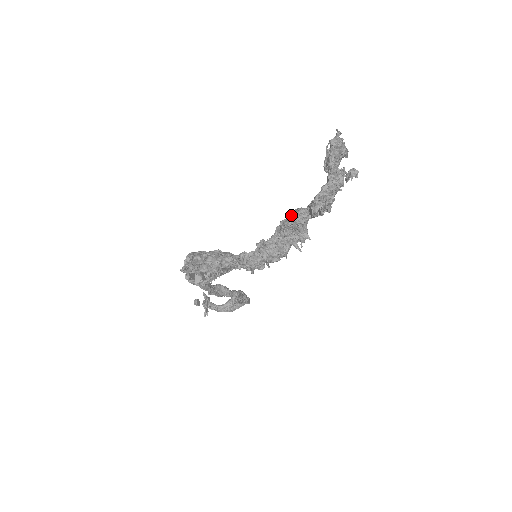
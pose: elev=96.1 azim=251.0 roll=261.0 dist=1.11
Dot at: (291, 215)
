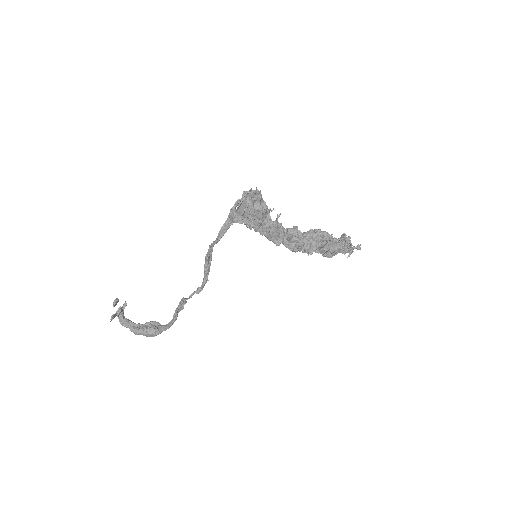
Dot at: occluded
